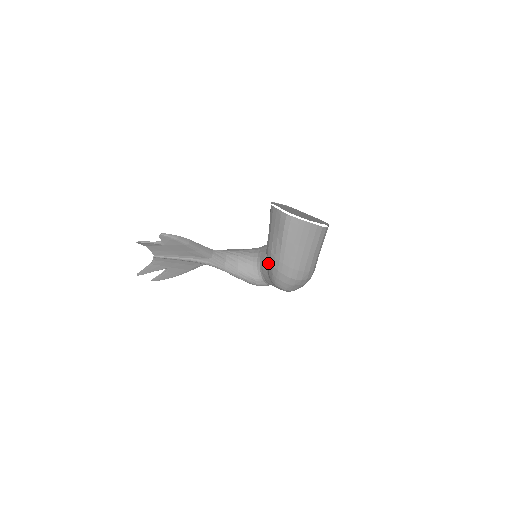
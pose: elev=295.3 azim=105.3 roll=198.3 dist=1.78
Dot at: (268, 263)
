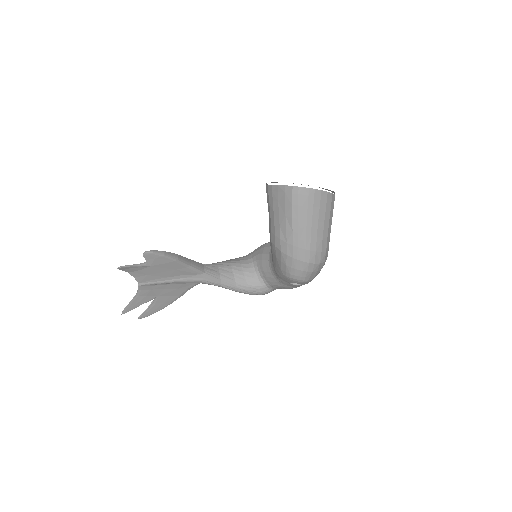
Dot at: (277, 254)
